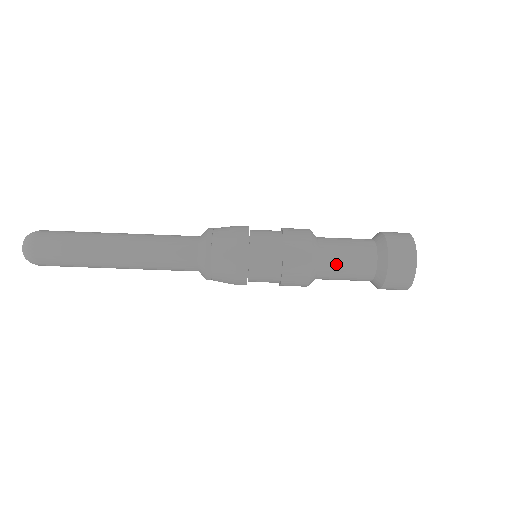
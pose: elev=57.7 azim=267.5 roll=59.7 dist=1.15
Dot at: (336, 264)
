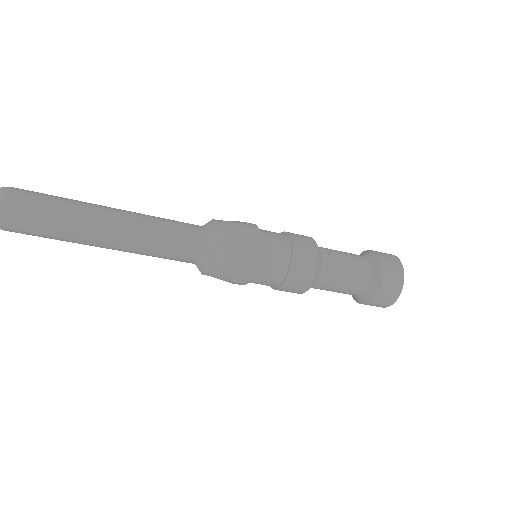
Dot at: occluded
